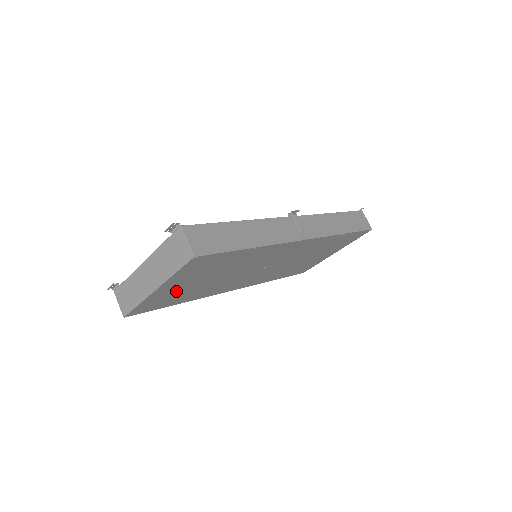
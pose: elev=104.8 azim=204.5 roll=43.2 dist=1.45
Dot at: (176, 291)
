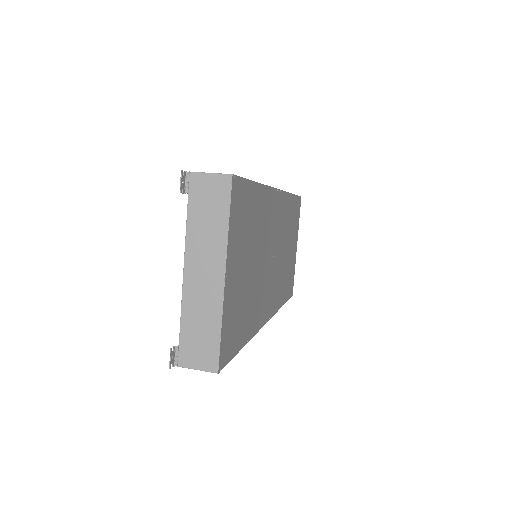
Dot at: (237, 293)
